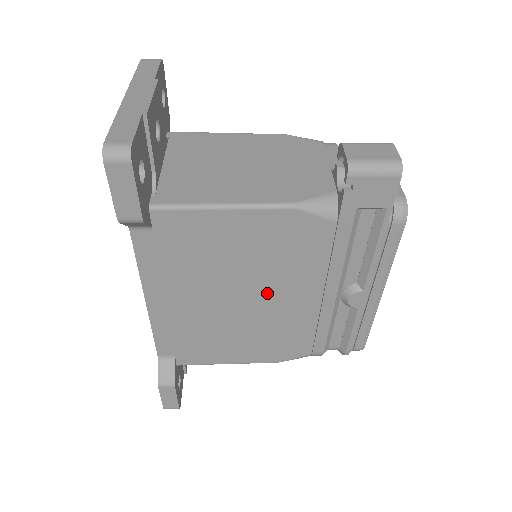
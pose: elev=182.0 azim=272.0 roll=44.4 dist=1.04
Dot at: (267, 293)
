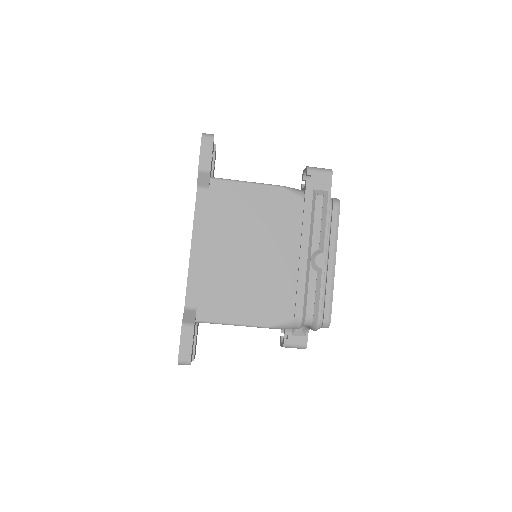
Dot at: (266, 249)
